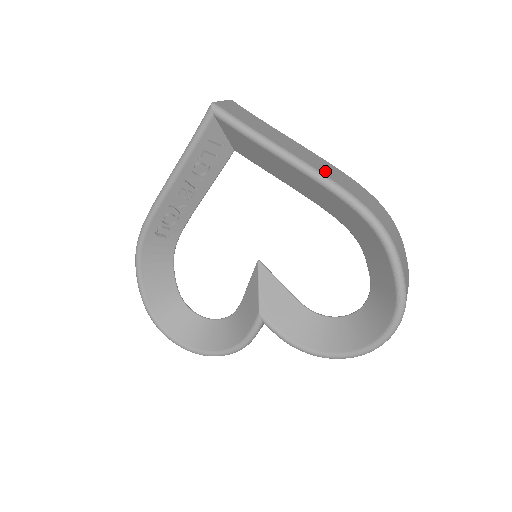
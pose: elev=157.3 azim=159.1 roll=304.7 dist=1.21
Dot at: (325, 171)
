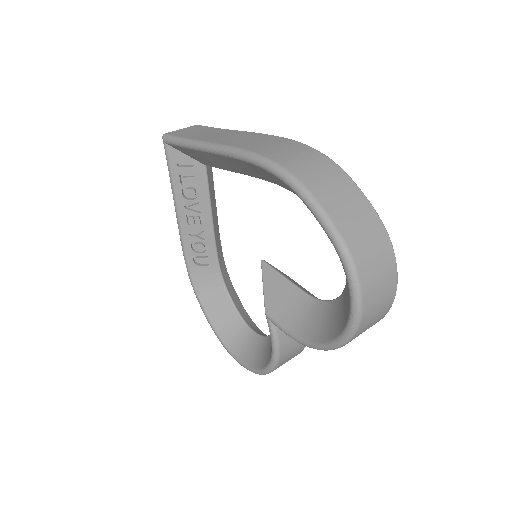
Dot at: (238, 143)
